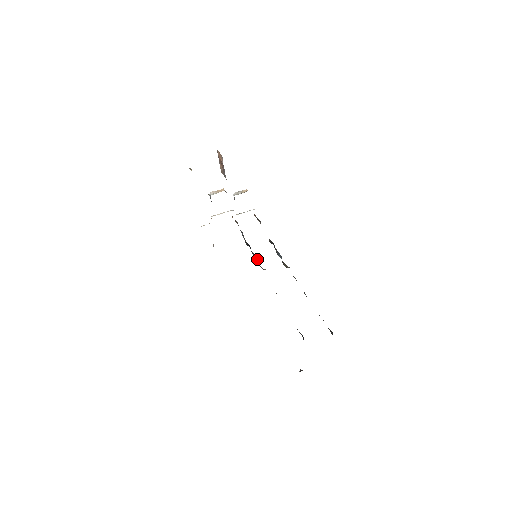
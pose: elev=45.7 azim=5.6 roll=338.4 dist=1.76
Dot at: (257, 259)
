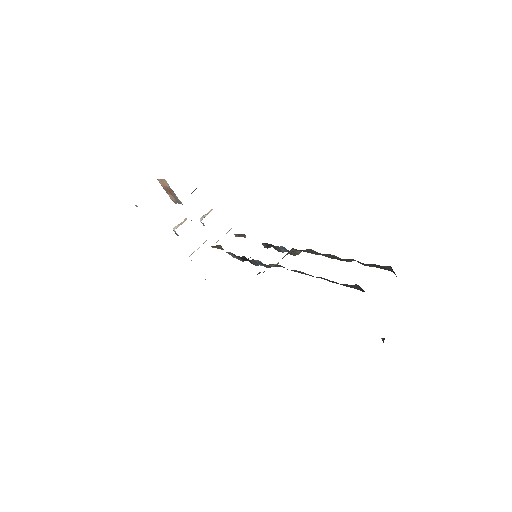
Dot at: (260, 262)
